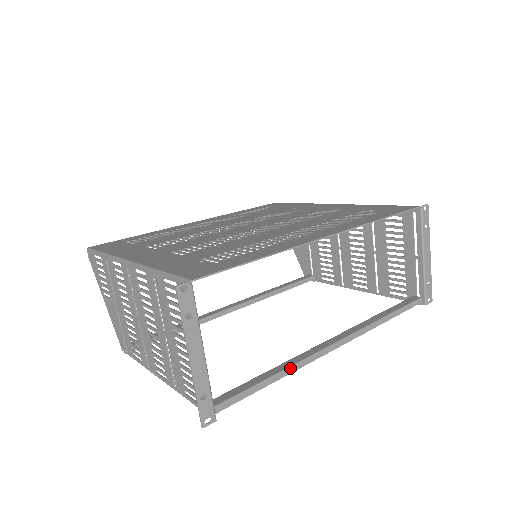
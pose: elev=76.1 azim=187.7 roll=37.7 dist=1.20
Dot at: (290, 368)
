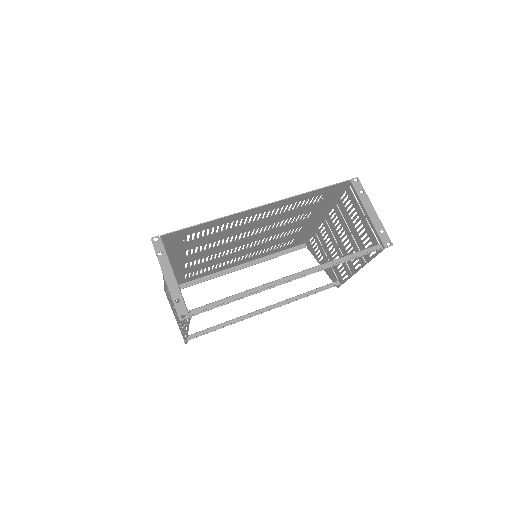
Dot at: (248, 290)
